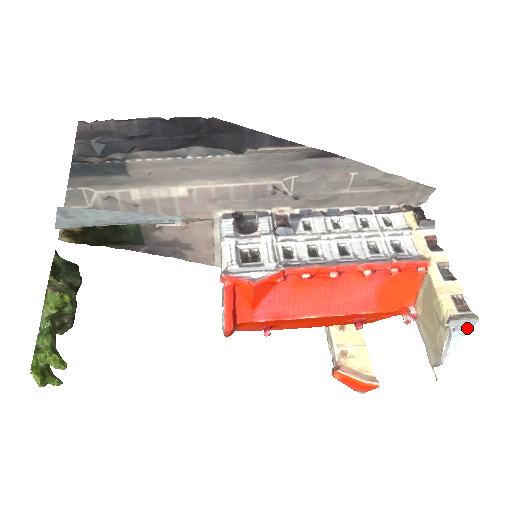
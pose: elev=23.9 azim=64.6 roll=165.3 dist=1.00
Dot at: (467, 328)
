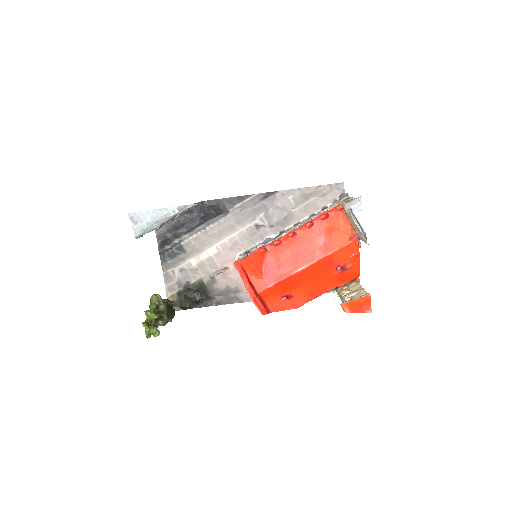
Dot at: (359, 205)
